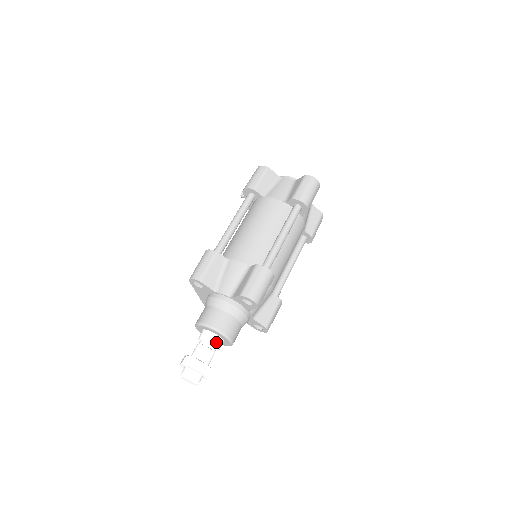
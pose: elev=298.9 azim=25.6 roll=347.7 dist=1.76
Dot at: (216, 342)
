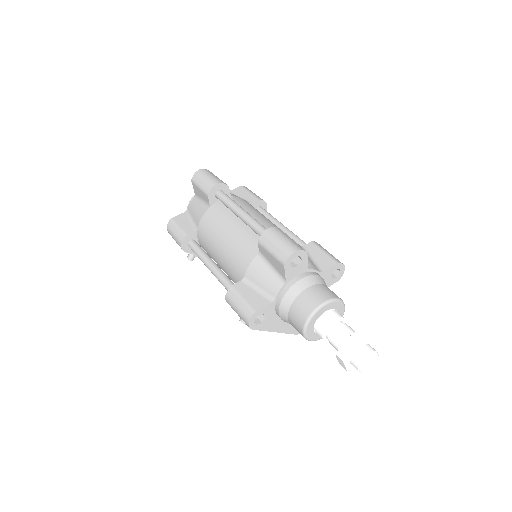
Dot at: (332, 316)
